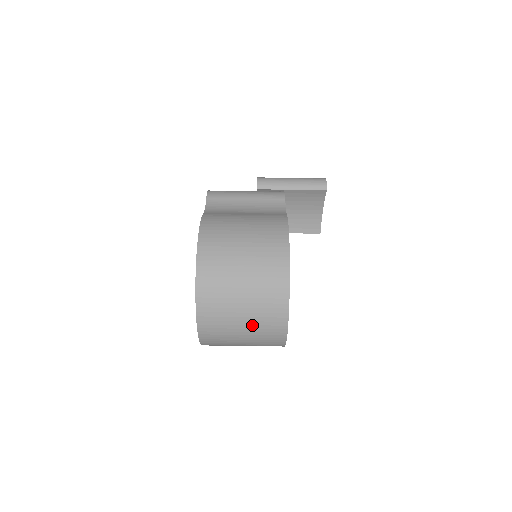
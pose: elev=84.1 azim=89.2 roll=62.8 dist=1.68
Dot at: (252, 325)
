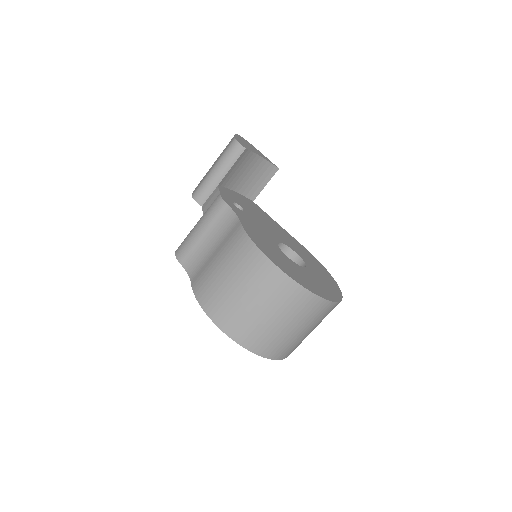
Dot at: (305, 324)
